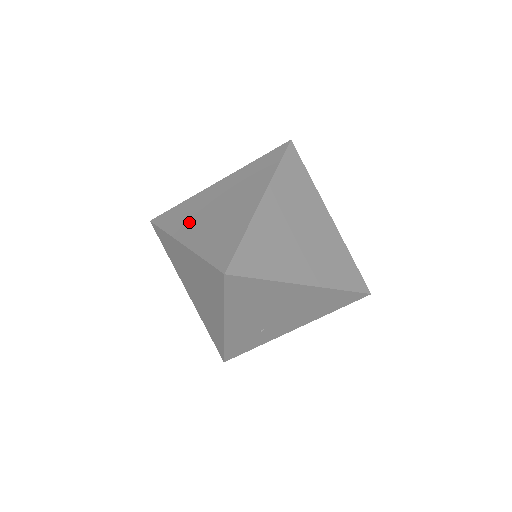
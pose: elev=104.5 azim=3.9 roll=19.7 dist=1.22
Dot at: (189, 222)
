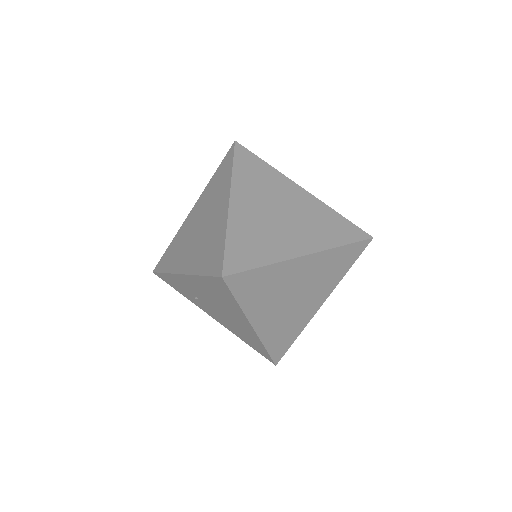
Dot at: (252, 191)
